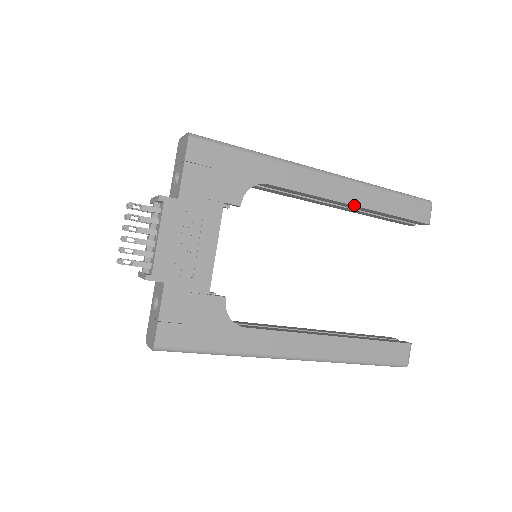
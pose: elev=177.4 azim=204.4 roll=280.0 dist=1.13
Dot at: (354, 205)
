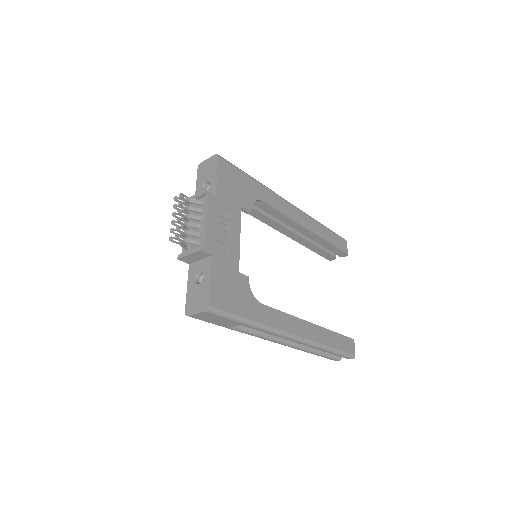
Dot at: (309, 230)
